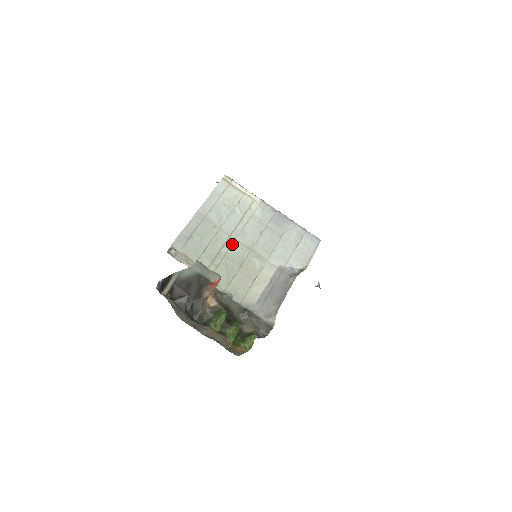
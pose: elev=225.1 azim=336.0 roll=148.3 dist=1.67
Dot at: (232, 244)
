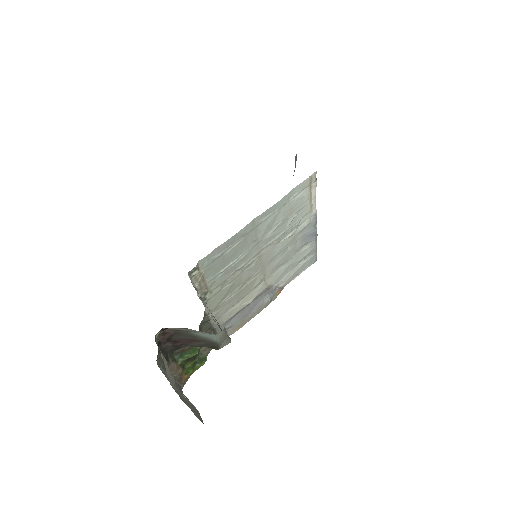
Dot at: (254, 262)
